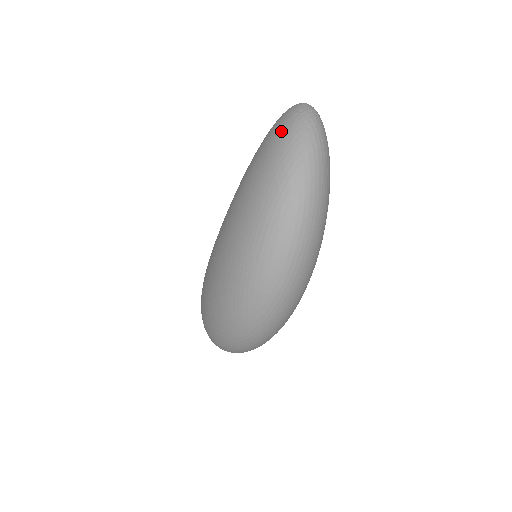
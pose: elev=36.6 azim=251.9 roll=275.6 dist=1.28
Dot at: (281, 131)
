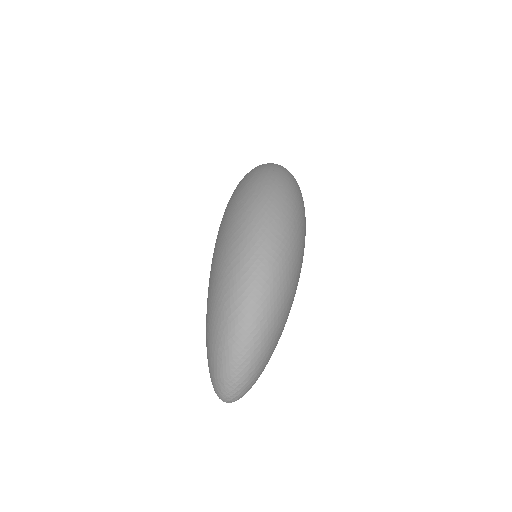
Dot at: occluded
